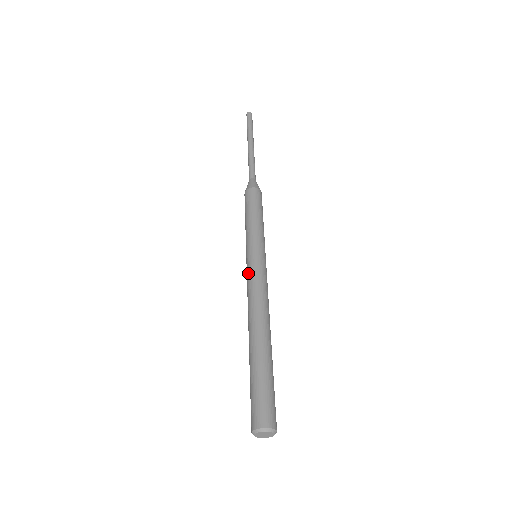
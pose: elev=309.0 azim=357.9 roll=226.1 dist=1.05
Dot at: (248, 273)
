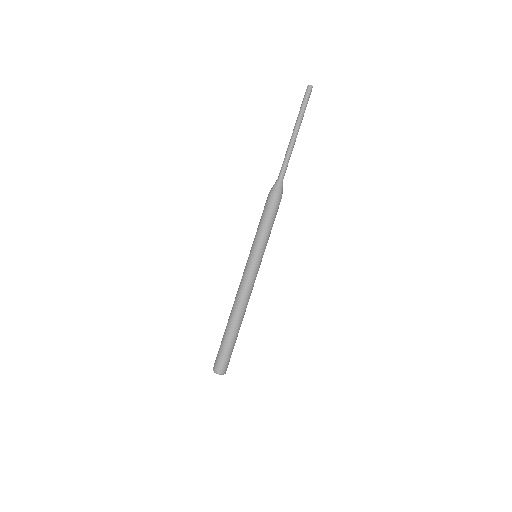
Dot at: (247, 273)
